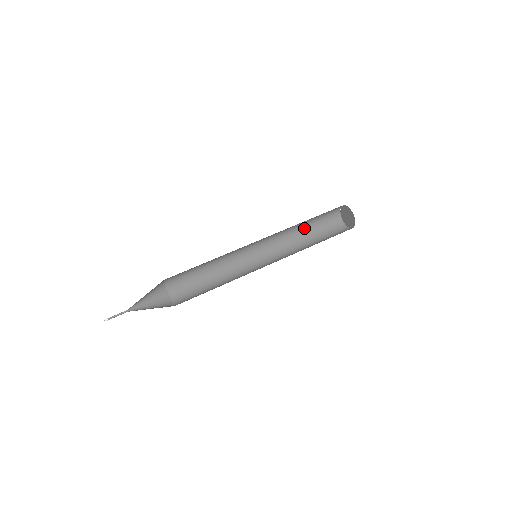
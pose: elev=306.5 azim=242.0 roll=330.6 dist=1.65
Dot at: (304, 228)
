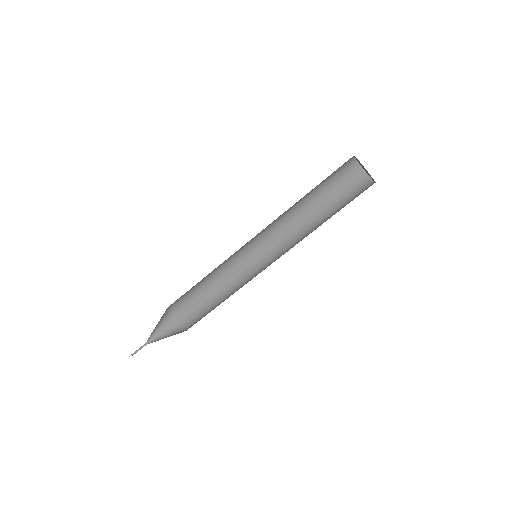
Dot at: occluded
